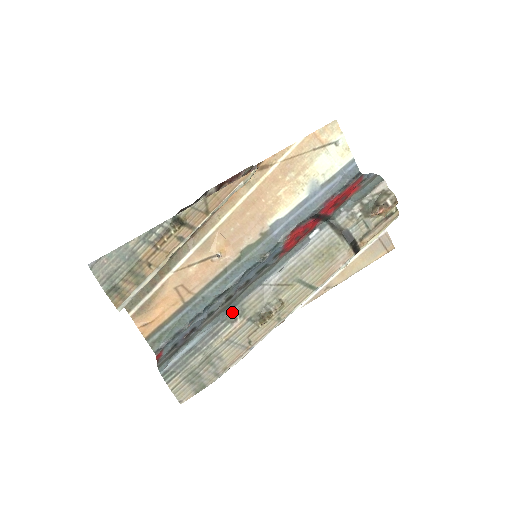
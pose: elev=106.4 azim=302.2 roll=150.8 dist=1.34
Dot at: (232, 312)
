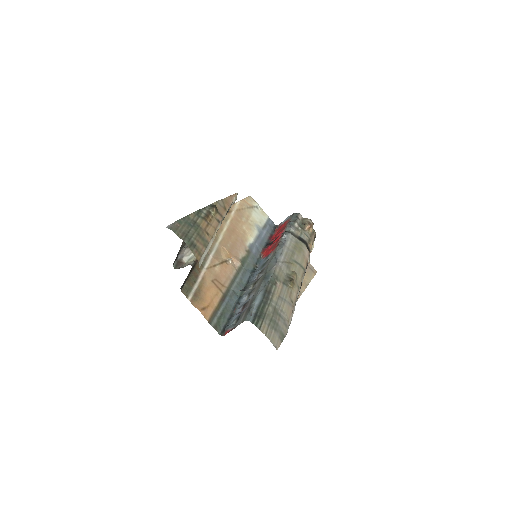
Dot at: (271, 277)
